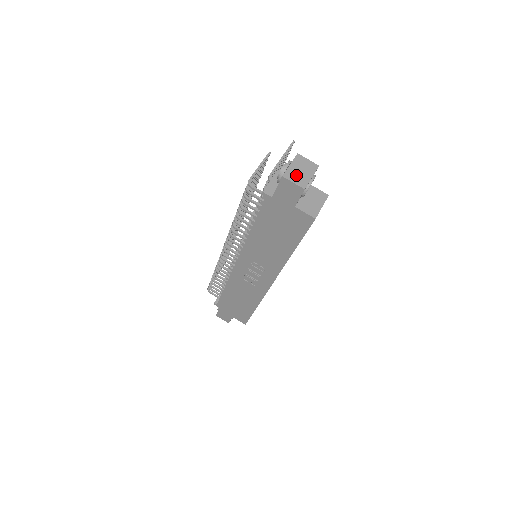
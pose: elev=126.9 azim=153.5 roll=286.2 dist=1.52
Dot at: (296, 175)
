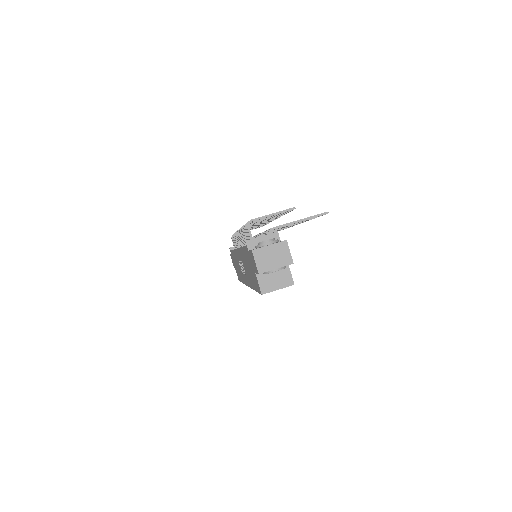
Dot at: (264, 257)
